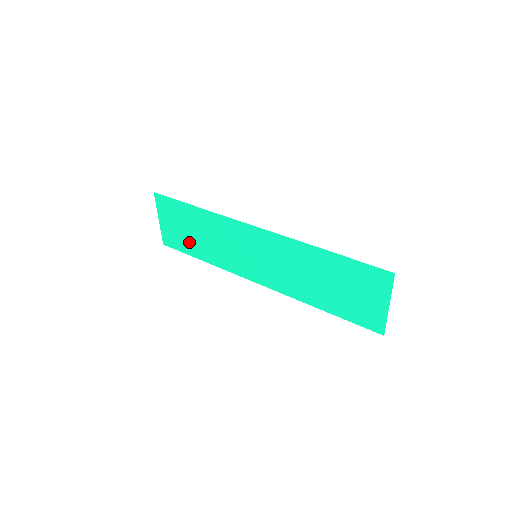
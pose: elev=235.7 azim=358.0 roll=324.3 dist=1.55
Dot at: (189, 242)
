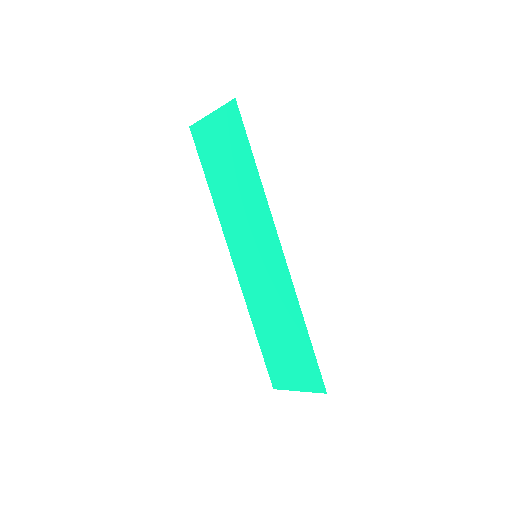
Dot at: (216, 166)
